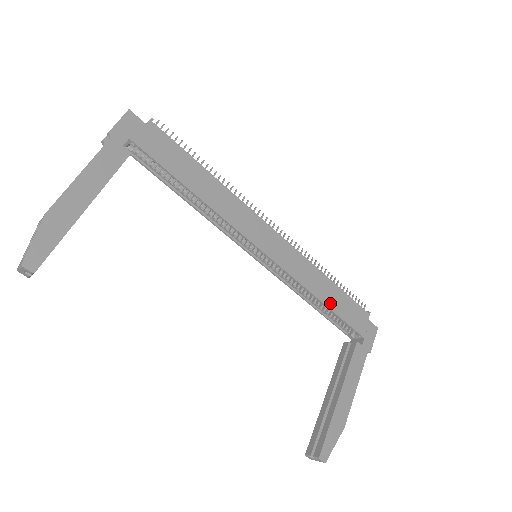
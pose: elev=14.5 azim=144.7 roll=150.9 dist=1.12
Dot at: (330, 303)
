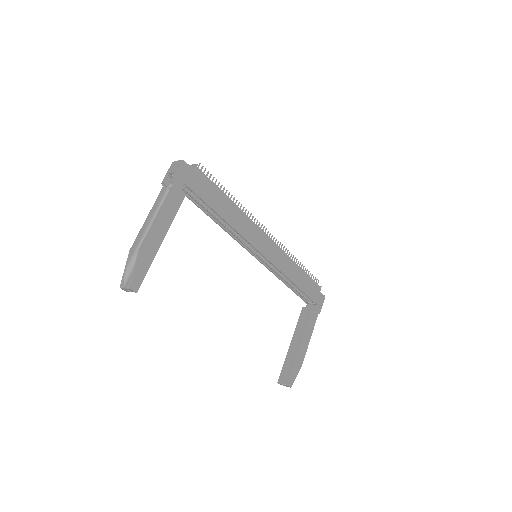
Dot at: (299, 284)
